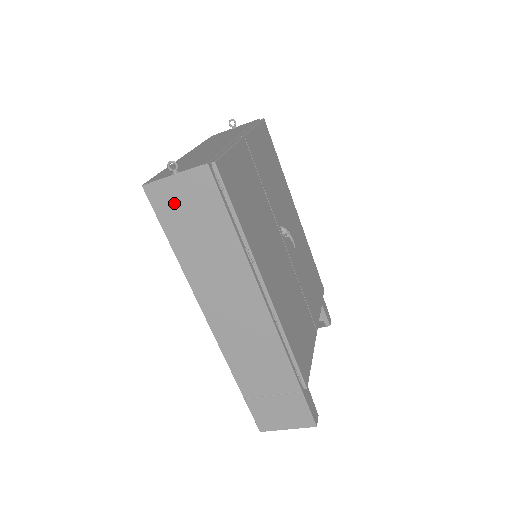
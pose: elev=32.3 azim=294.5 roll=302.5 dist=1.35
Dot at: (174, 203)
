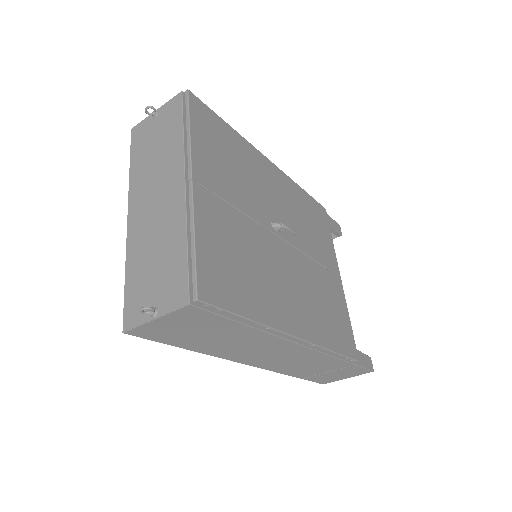
Dot at: (168, 331)
